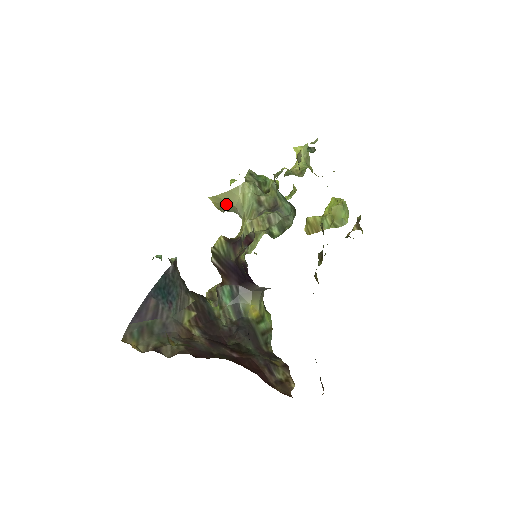
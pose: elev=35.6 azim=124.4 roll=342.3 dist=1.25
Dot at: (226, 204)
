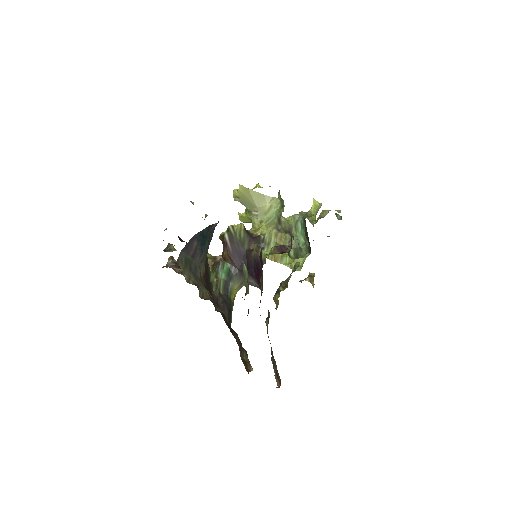
Dot at: (251, 200)
